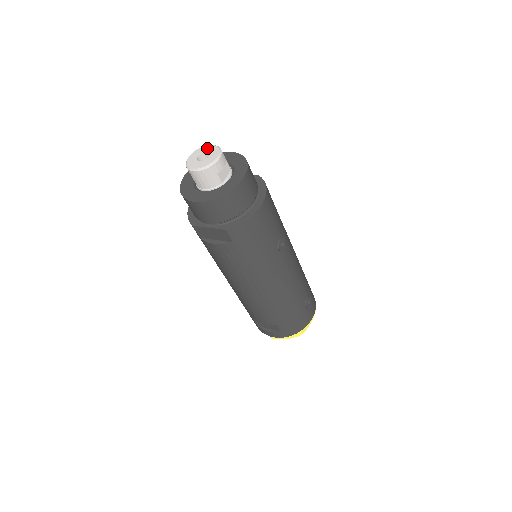
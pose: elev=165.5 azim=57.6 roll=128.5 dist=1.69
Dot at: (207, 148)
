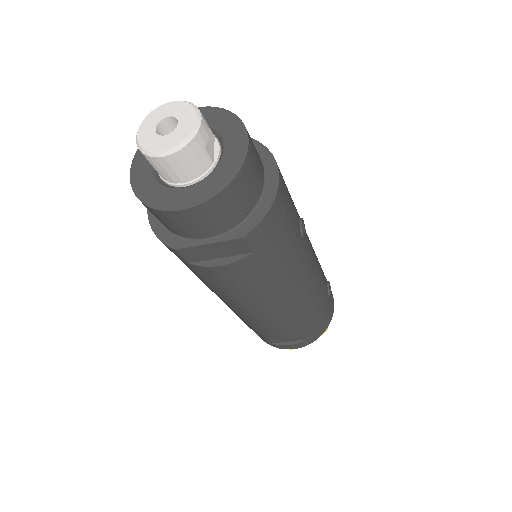
Dot at: (165, 109)
